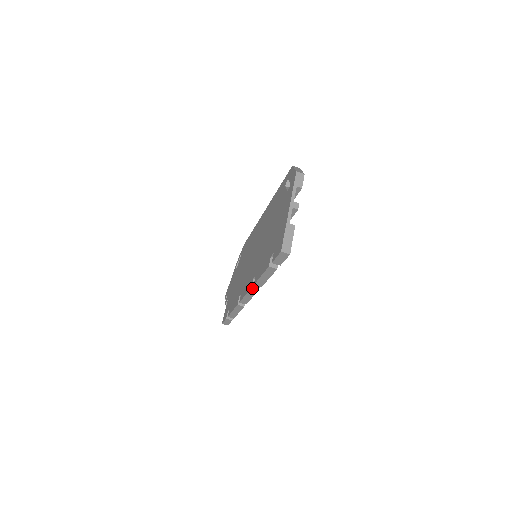
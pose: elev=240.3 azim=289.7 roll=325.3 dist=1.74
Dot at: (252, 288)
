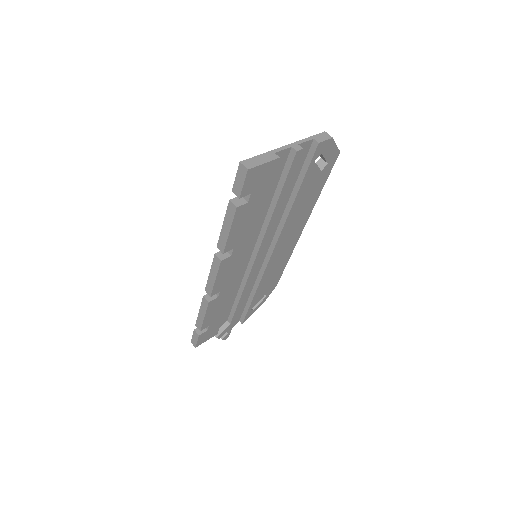
Dot at: (215, 255)
